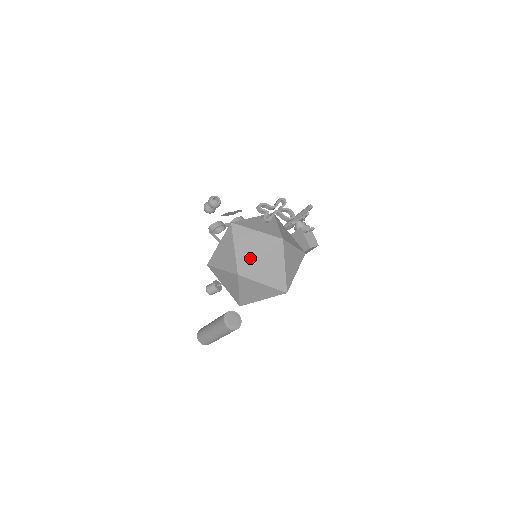
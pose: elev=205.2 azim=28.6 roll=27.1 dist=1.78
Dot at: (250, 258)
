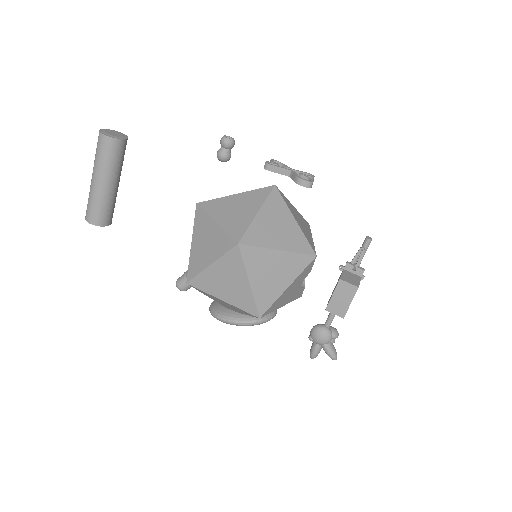
Dot at: occluded
